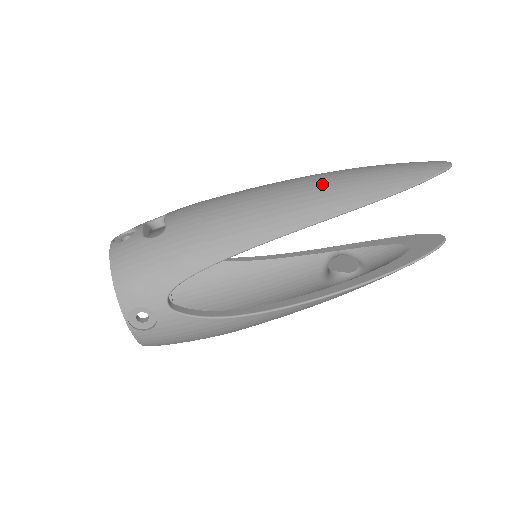
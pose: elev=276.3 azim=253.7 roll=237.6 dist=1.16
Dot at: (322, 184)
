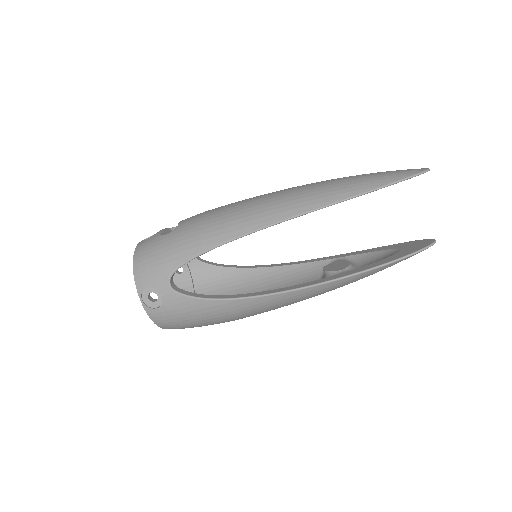
Dot at: (303, 189)
